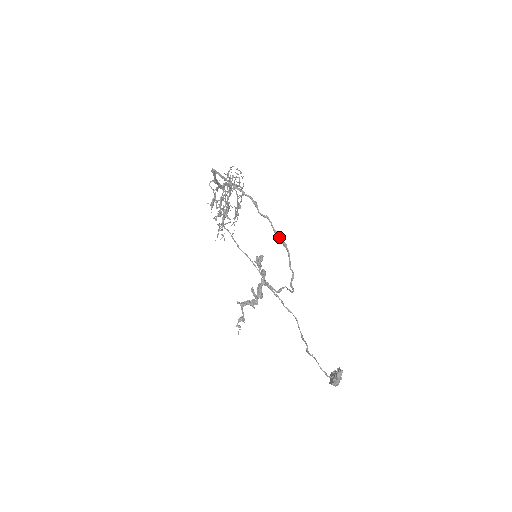
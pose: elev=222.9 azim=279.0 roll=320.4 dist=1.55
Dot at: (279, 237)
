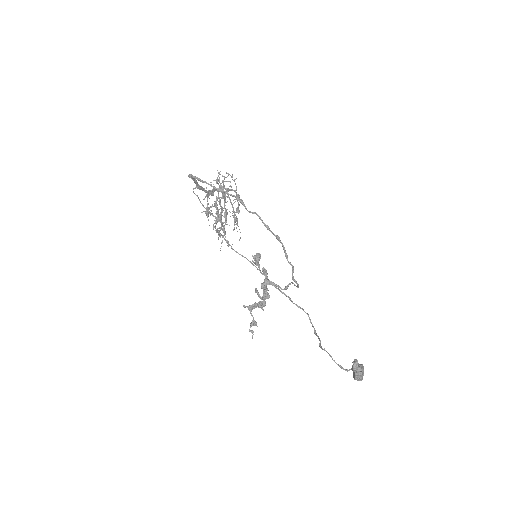
Dot at: (271, 231)
